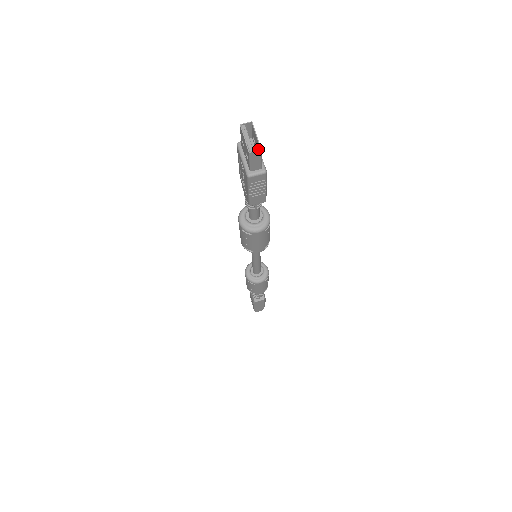
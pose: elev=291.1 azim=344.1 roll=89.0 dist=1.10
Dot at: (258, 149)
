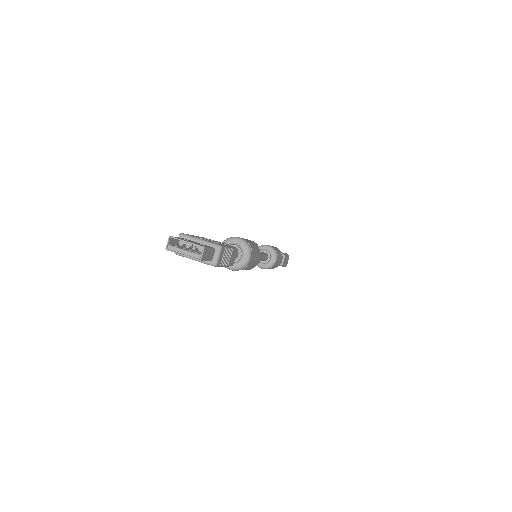
Dot at: occluded
